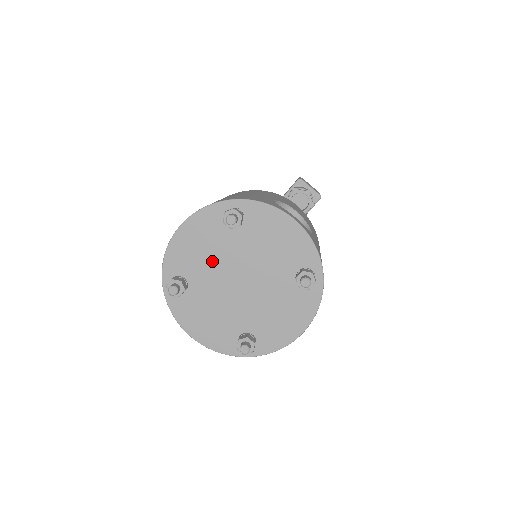
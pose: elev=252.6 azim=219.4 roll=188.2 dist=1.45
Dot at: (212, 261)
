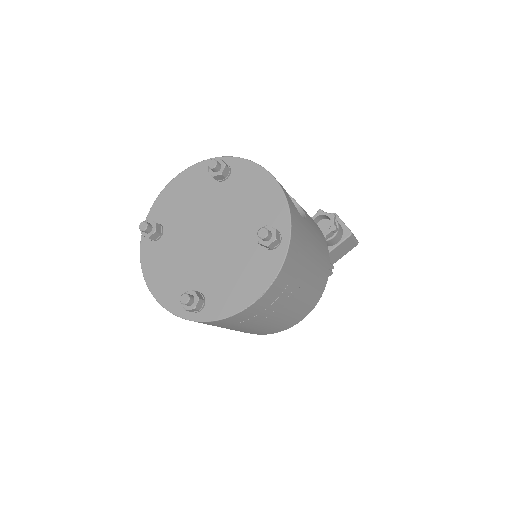
Dot at: (191, 212)
